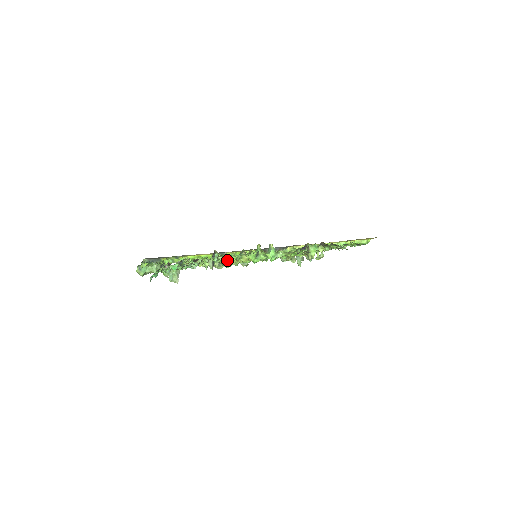
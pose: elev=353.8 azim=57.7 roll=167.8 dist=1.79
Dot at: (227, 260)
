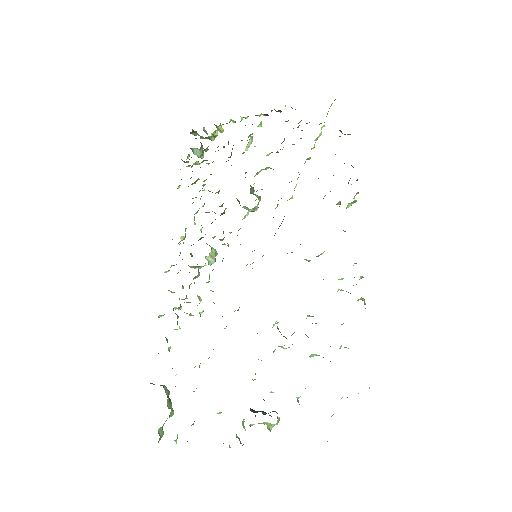
Dot at: occluded
